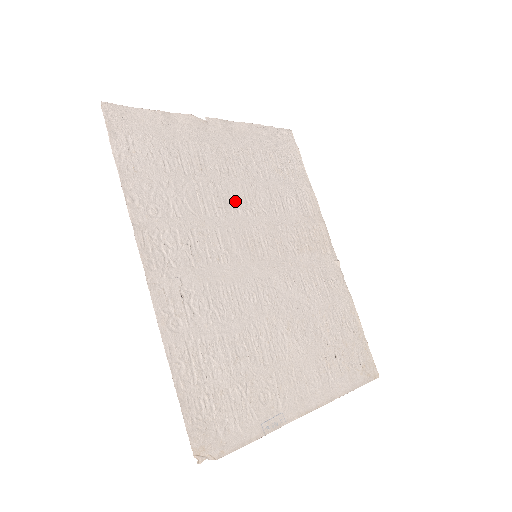
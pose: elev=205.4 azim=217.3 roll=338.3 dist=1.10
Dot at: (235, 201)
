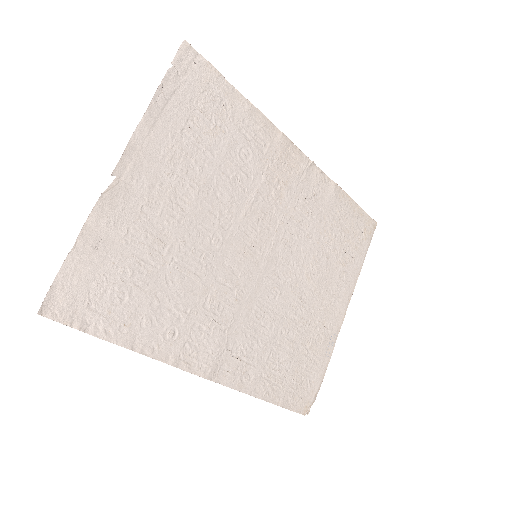
Dot at: (208, 230)
